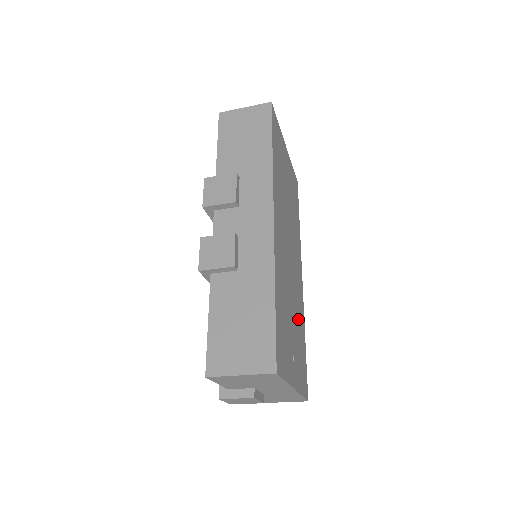
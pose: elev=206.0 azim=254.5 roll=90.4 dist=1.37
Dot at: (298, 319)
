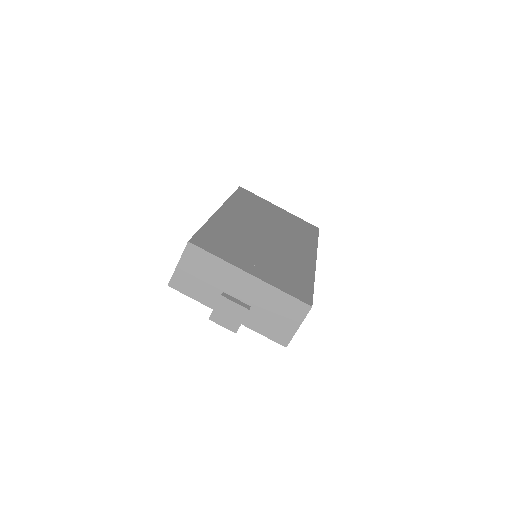
Dot at: (286, 263)
